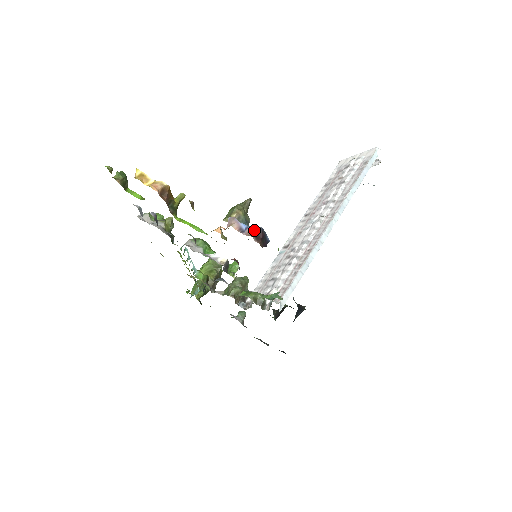
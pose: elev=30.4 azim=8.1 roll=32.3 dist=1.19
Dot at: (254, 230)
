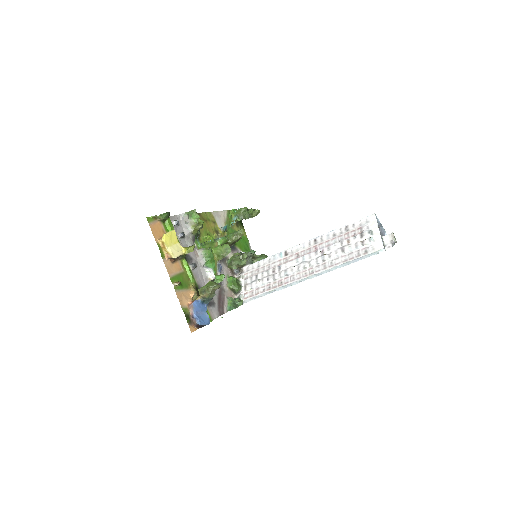
Dot at: (196, 324)
